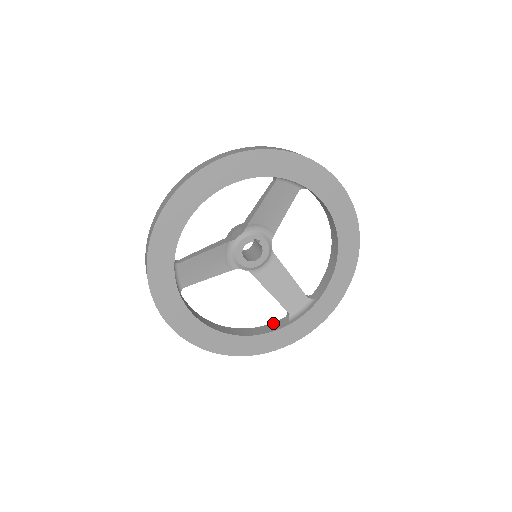
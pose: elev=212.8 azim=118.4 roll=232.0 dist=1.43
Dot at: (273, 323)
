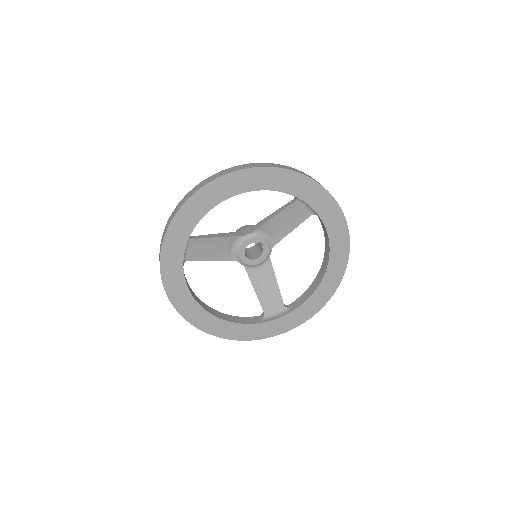
Dot at: (248, 317)
